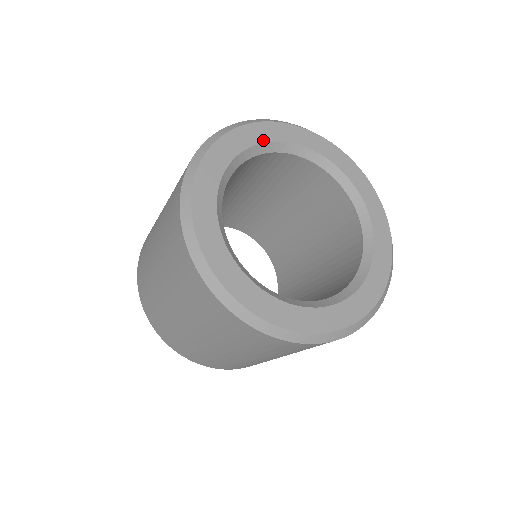
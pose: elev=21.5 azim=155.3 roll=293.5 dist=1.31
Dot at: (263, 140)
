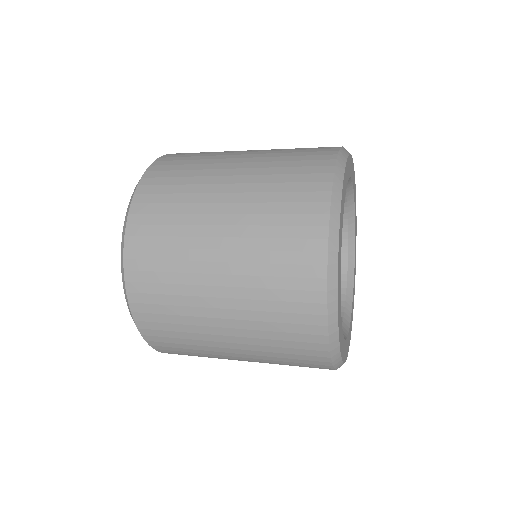
Dot at: occluded
